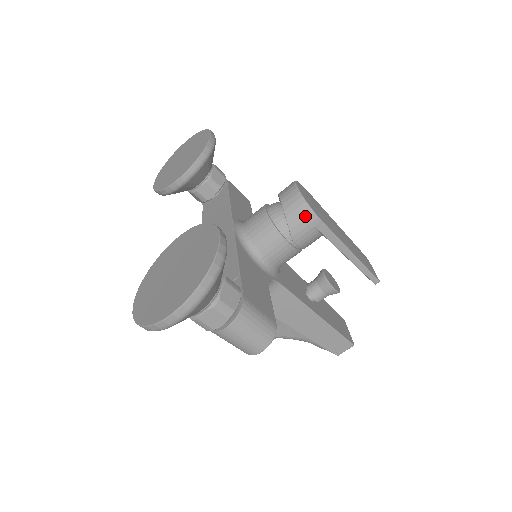
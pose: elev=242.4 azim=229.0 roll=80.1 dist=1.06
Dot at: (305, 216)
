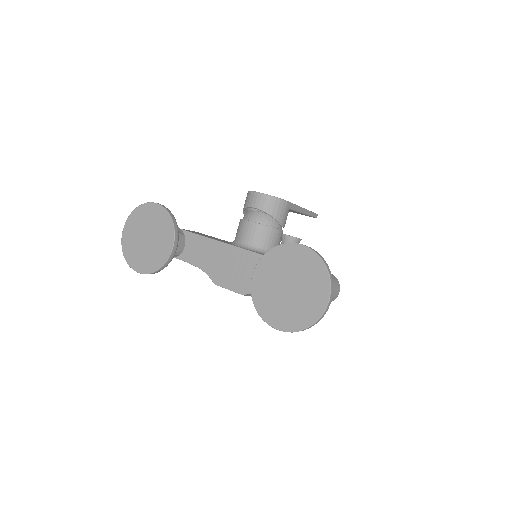
Dot at: (281, 206)
